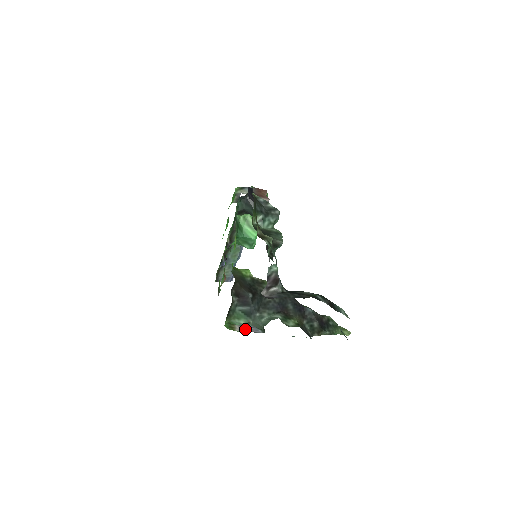
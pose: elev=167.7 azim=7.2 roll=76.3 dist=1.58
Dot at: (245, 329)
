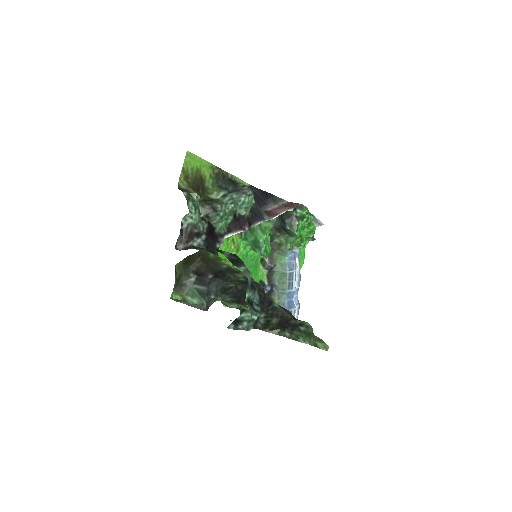
Dot at: (188, 304)
